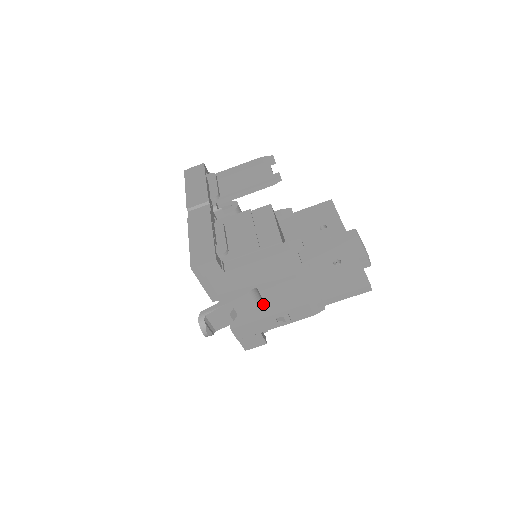
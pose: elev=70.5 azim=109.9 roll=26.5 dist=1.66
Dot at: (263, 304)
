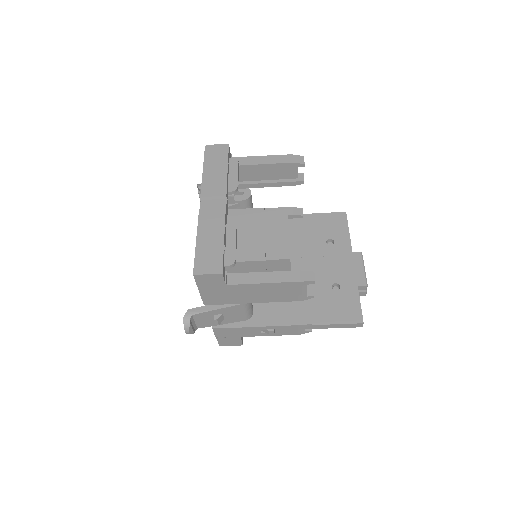
Dot at: (252, 313)
